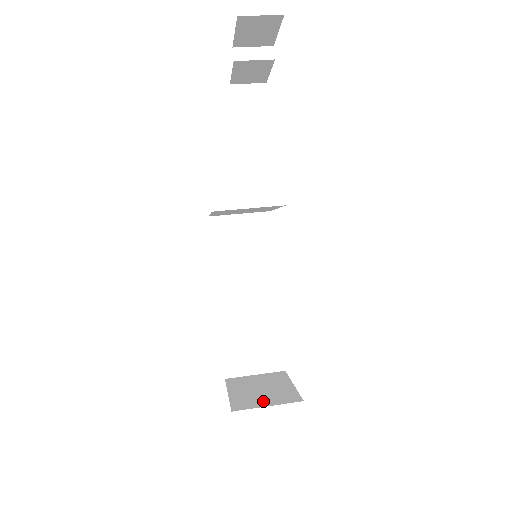
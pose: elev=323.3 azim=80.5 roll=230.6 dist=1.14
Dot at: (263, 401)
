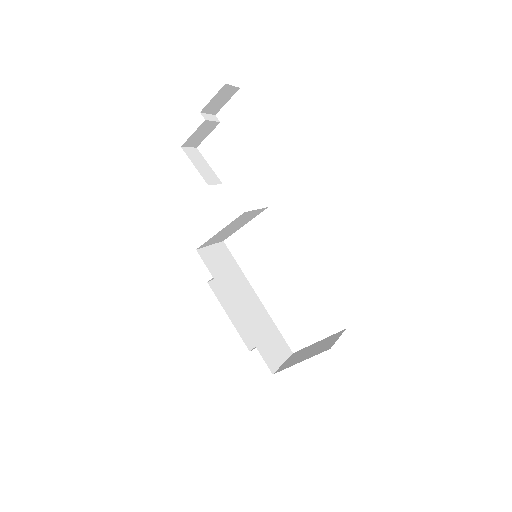
Dot at: (330, 342)
